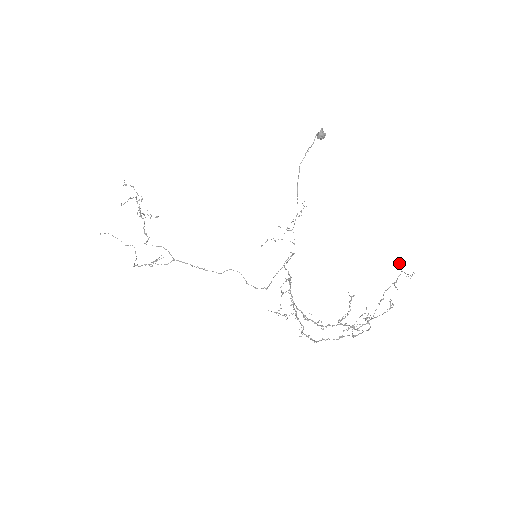
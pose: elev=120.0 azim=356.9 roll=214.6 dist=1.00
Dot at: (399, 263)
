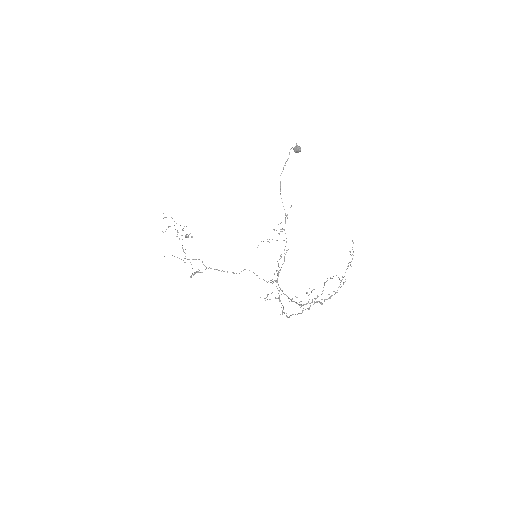
Dot at: occluded
